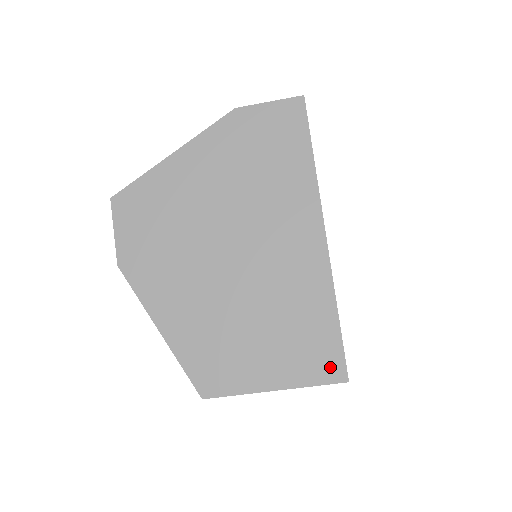
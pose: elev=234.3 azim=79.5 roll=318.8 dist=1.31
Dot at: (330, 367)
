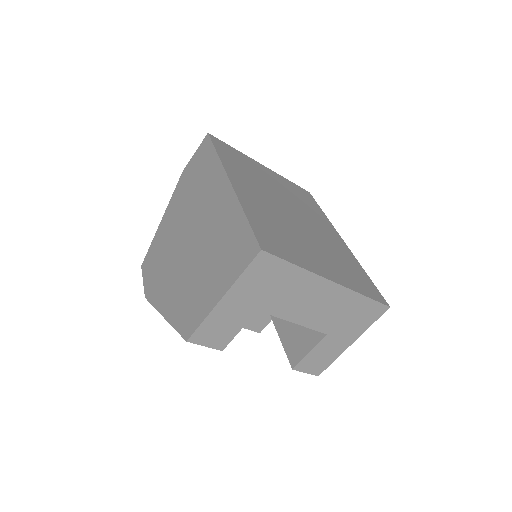
Dot at: (248, 251)
